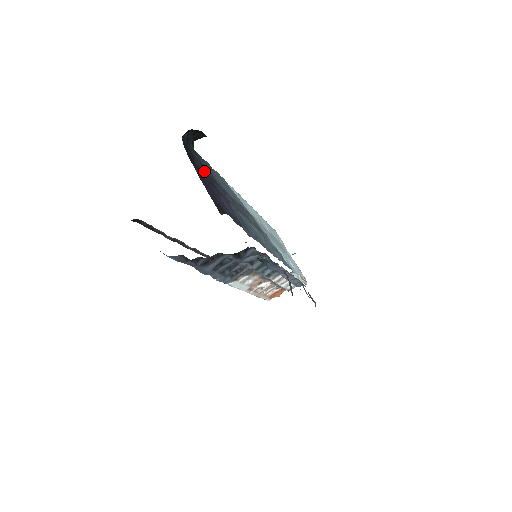
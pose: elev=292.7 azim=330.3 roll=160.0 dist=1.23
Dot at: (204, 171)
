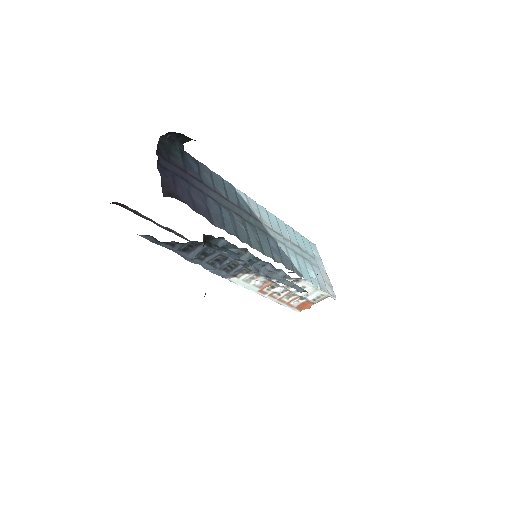
Dot at: (181, 167)
